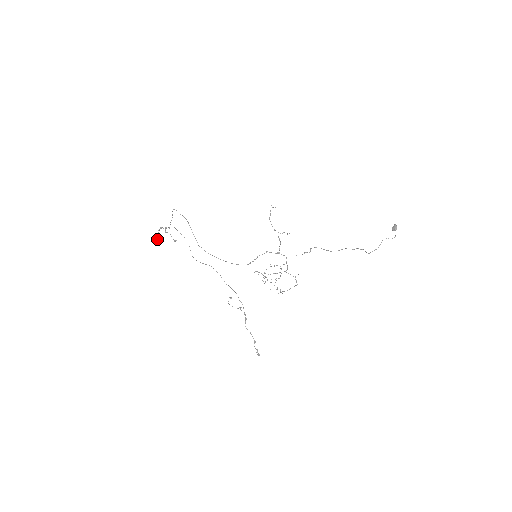
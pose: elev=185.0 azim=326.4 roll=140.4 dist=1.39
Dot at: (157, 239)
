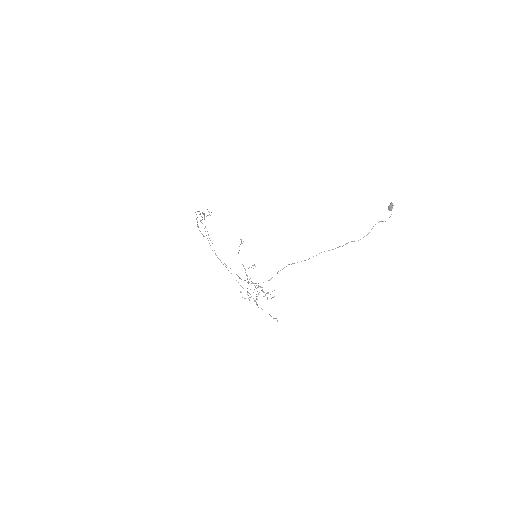
Dot at: (204, 215)
